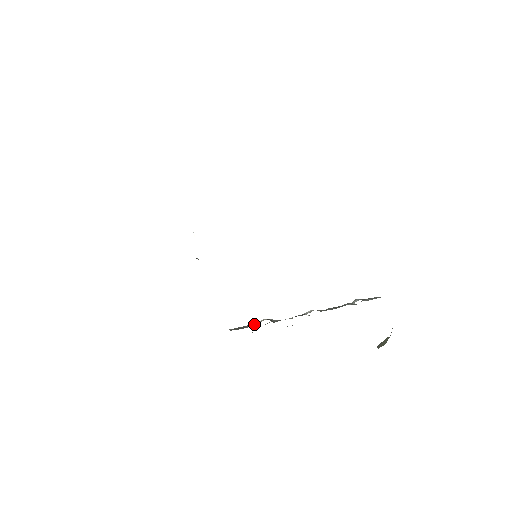
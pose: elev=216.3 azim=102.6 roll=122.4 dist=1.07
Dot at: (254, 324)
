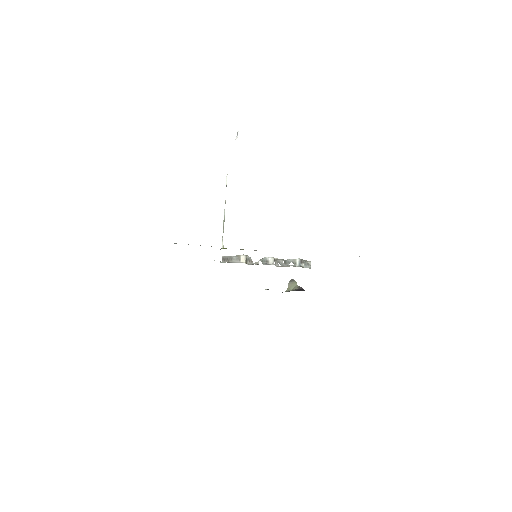
Dot at: (237, 257)
